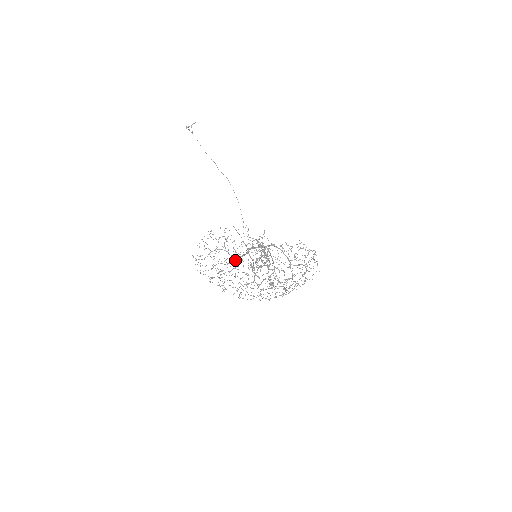
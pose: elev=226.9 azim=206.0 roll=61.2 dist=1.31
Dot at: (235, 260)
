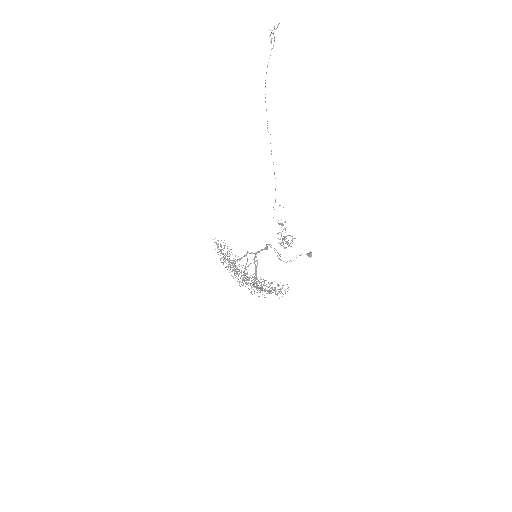
Dot at: (231, 263)
